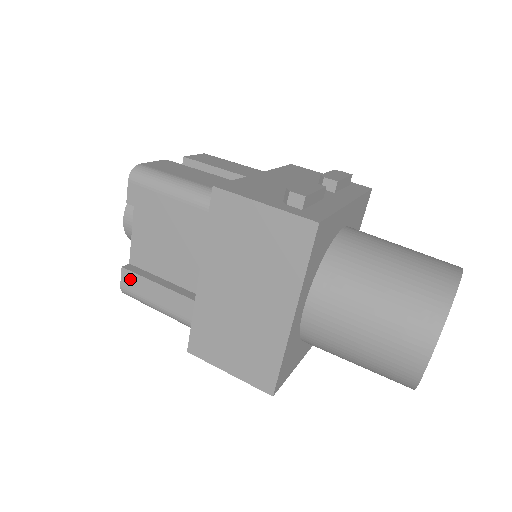
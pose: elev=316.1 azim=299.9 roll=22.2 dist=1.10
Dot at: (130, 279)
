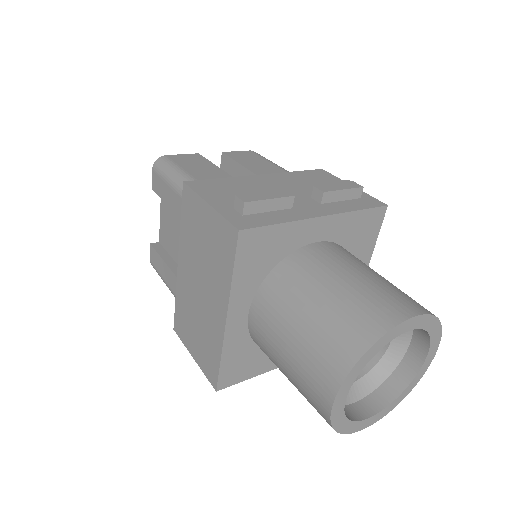
Dot at: (154, 255)
